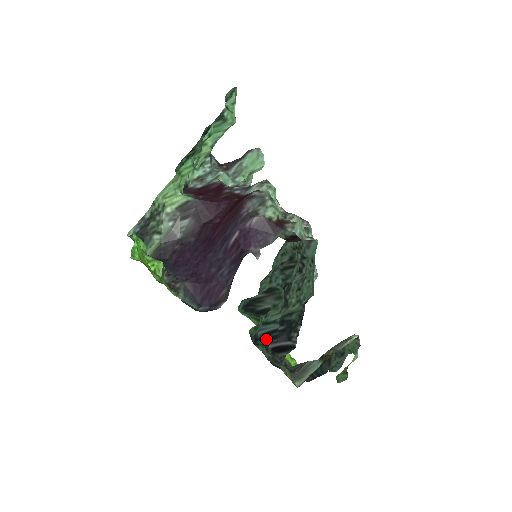
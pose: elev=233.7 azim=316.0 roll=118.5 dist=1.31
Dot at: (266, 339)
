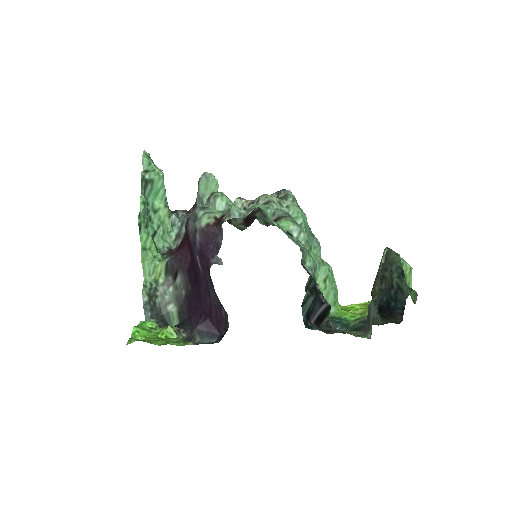
Dot at: (308, 318)
